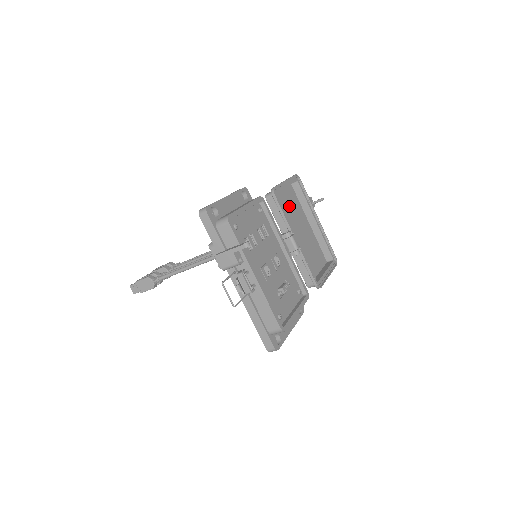
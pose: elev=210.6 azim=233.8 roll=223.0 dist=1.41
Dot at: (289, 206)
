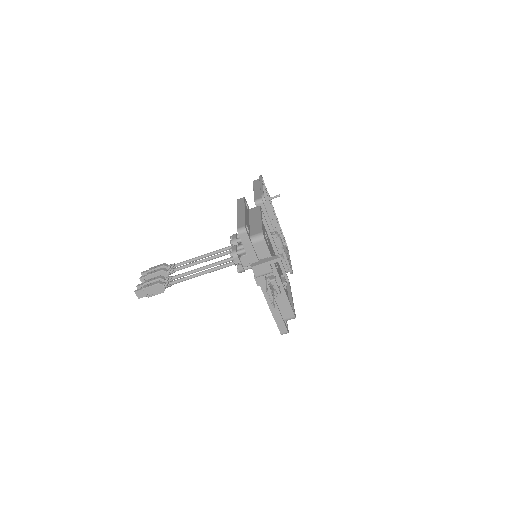
Dot at: occluded
